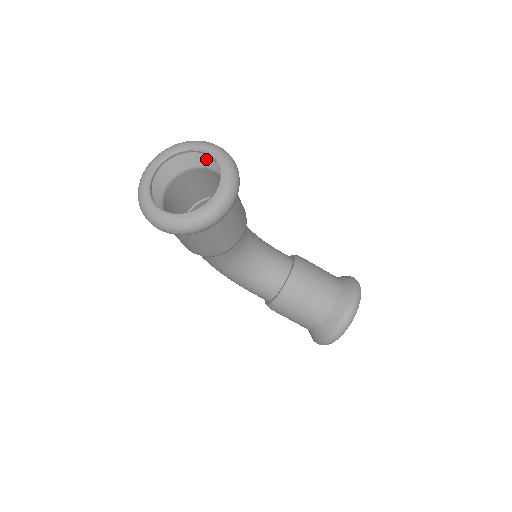
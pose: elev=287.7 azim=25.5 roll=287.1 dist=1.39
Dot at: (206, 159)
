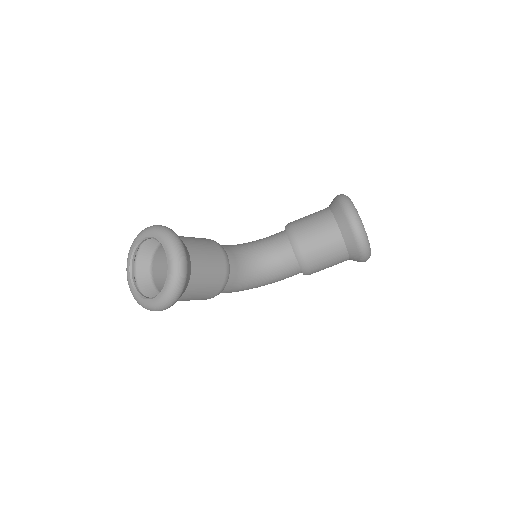
Dot at: (152, 241)
